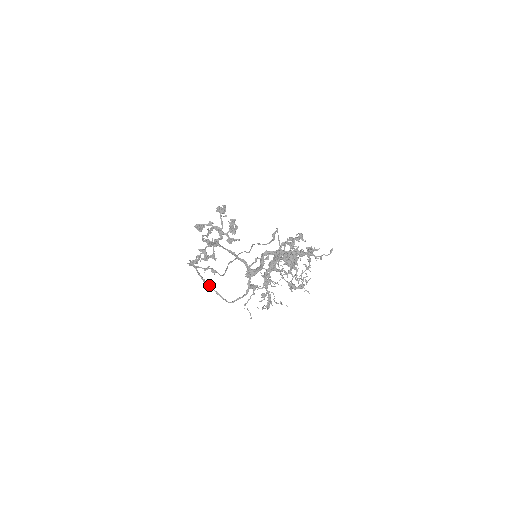
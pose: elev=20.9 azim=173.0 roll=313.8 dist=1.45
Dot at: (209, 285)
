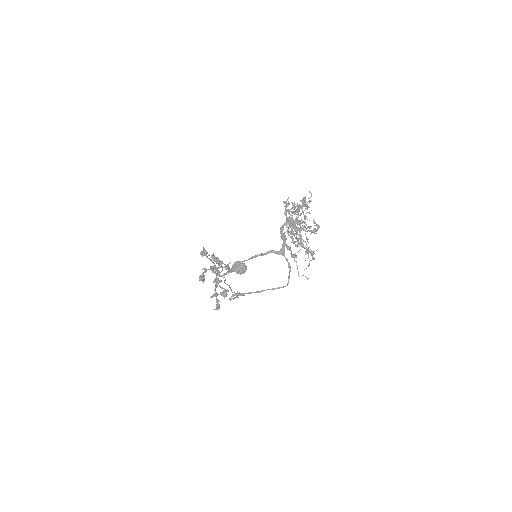
Dot at: (264, 290)
